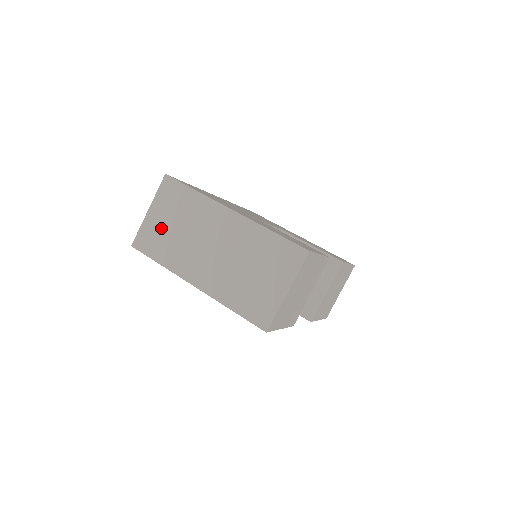
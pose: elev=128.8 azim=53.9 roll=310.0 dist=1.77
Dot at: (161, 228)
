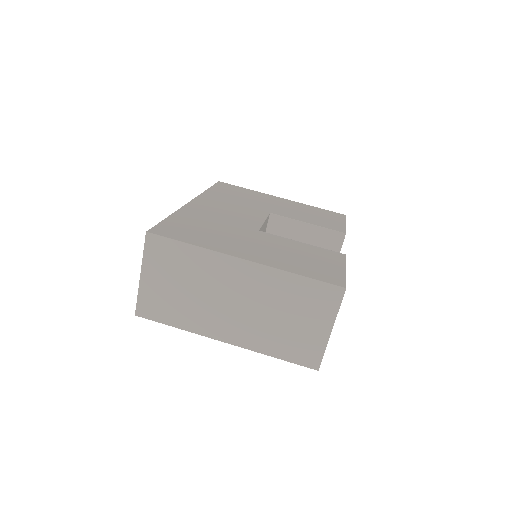
Dot at: (164, 292)
